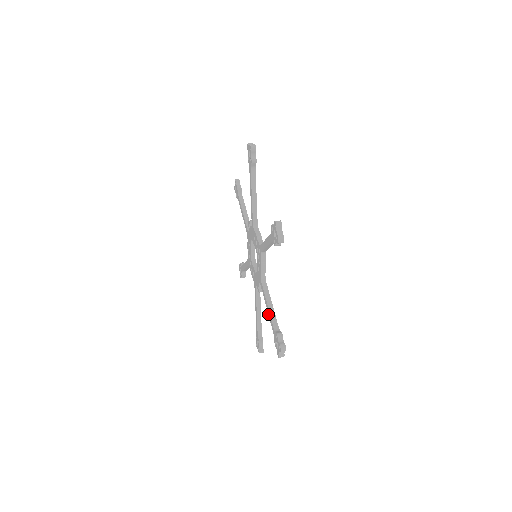
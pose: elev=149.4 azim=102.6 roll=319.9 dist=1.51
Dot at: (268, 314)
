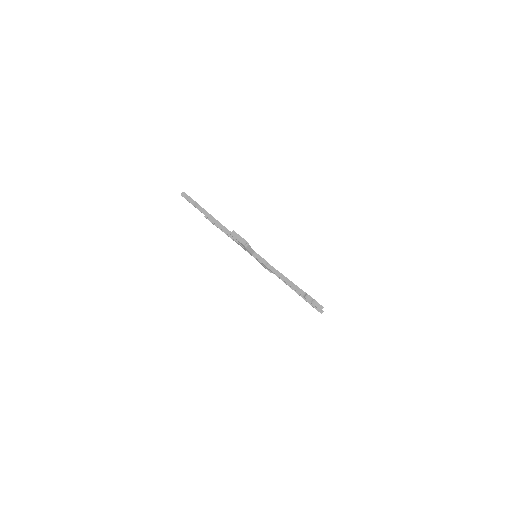
Dot at: occluded
